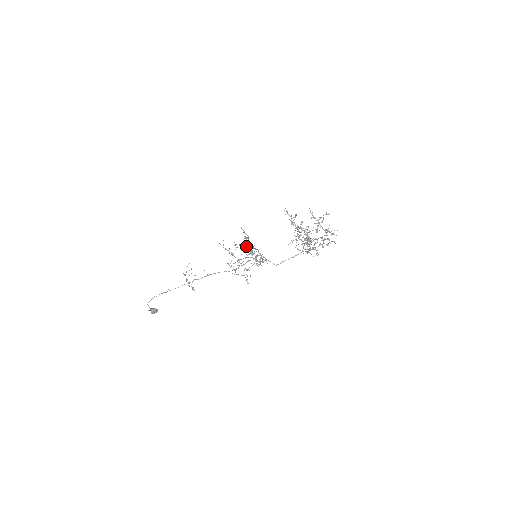
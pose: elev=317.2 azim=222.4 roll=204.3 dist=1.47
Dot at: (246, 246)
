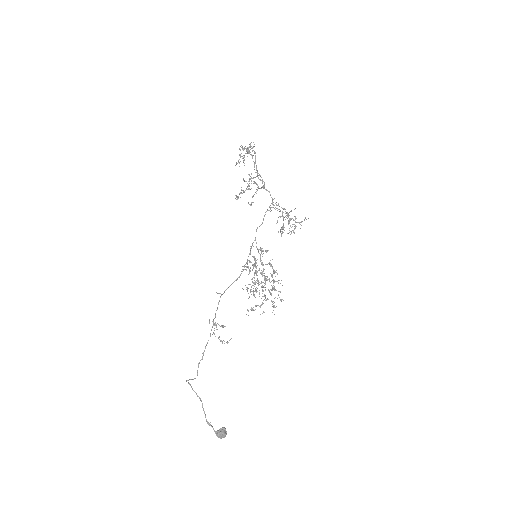
Dot at: occluded
